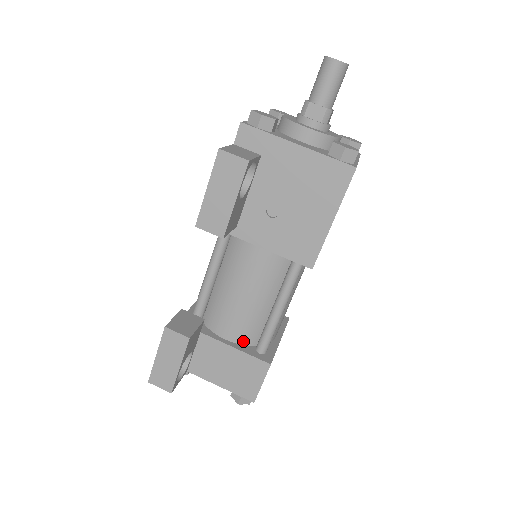
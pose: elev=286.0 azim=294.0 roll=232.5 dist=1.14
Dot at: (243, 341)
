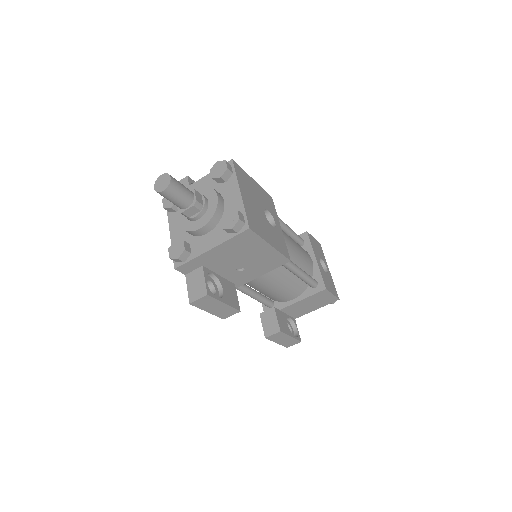
Dot at: (301, 292)
